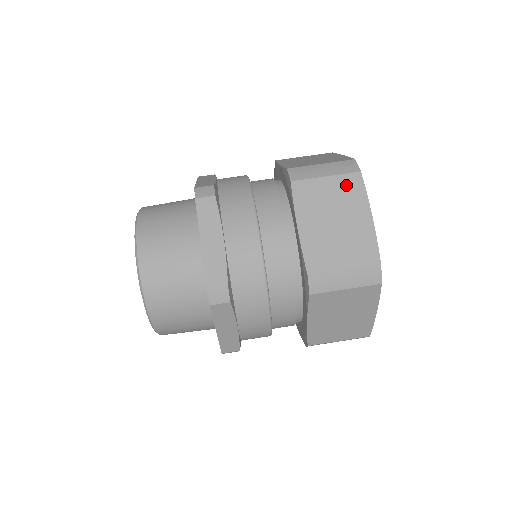
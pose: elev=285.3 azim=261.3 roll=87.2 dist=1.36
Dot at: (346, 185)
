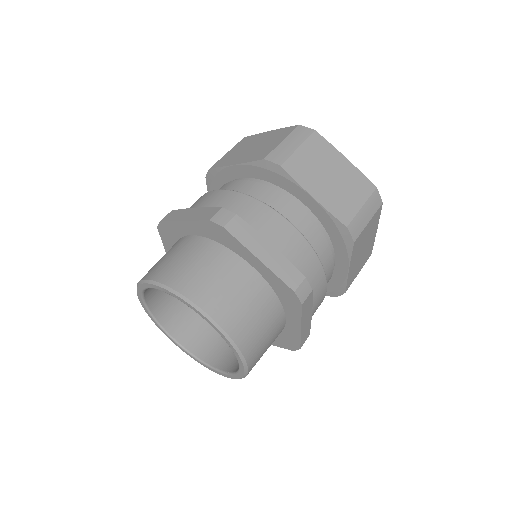
Dot at: (315, 146)
